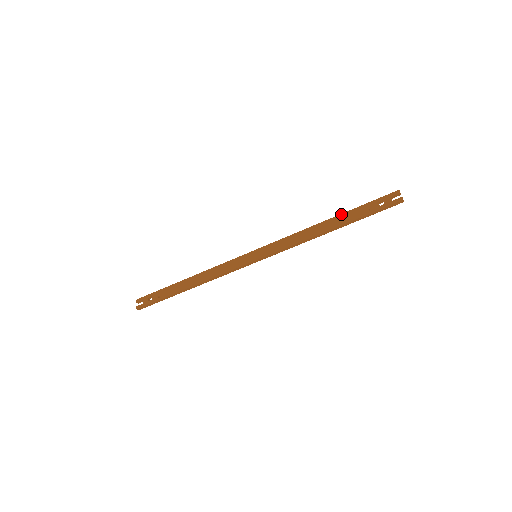
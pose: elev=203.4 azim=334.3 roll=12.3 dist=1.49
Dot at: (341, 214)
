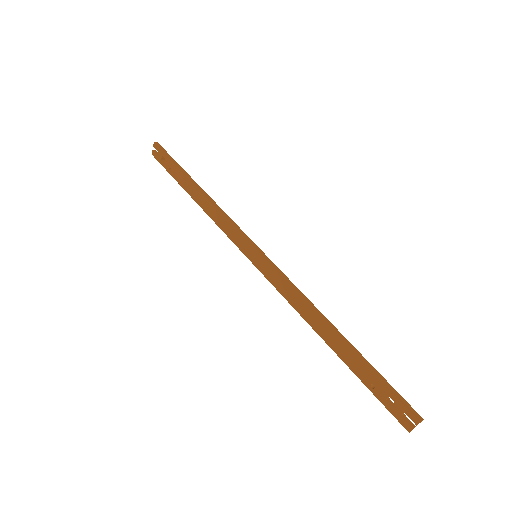
Dot at: (348, 348)
